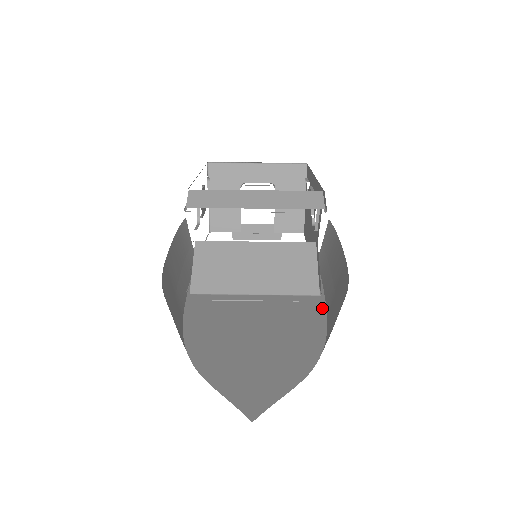
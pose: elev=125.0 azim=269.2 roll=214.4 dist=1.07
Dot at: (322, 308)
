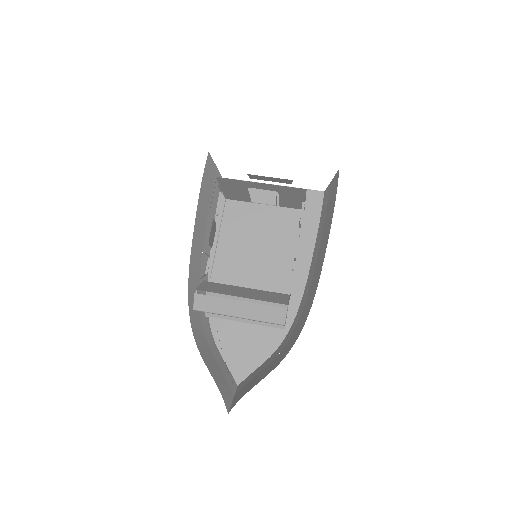
Dot at: (305, 275)
